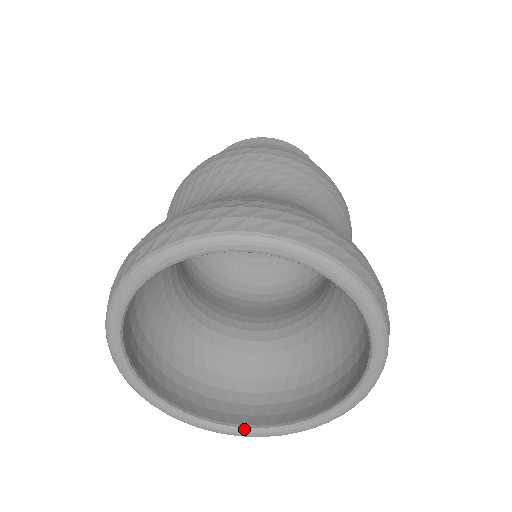
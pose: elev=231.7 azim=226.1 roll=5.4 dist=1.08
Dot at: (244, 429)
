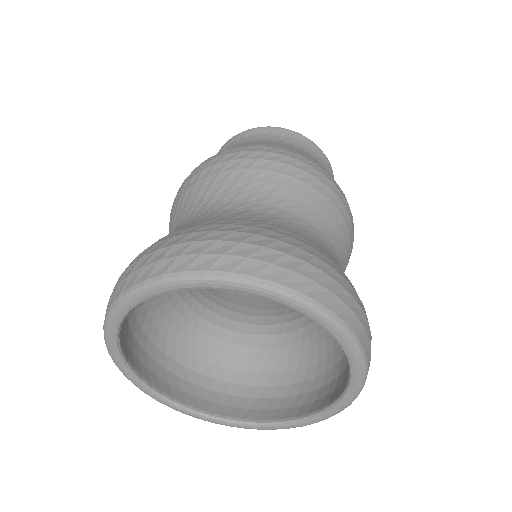
Dot at: (198, 413)
